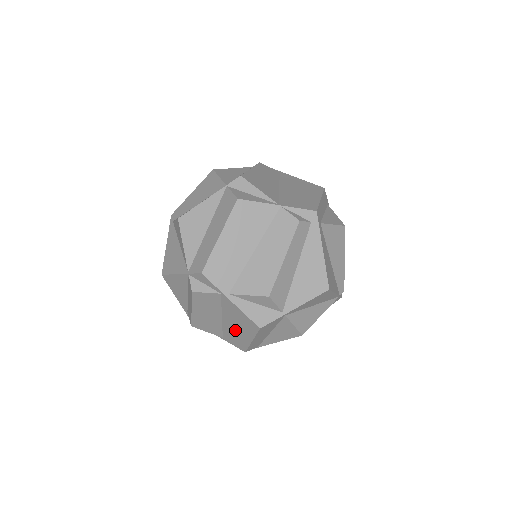
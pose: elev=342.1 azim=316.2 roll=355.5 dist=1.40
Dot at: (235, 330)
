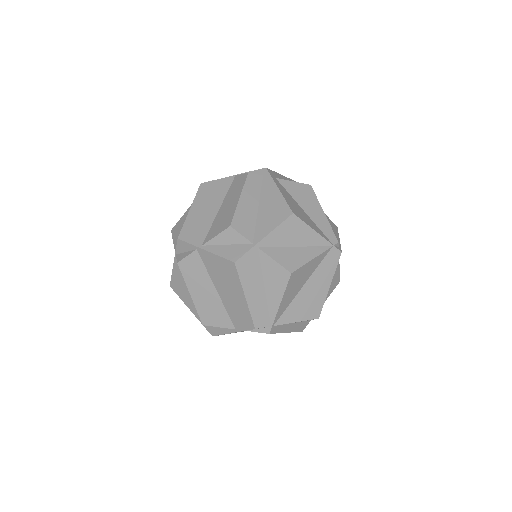
Dot at: (231, 297)
